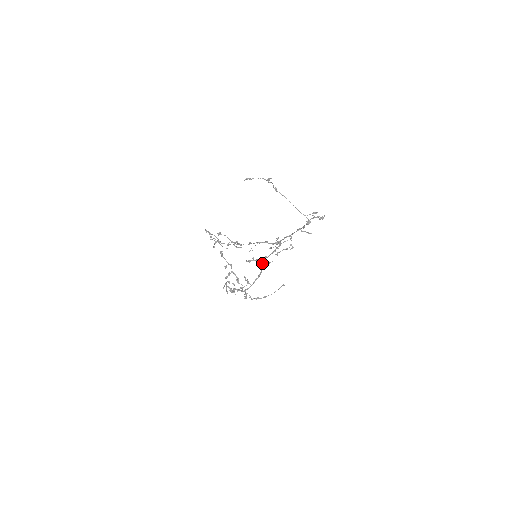
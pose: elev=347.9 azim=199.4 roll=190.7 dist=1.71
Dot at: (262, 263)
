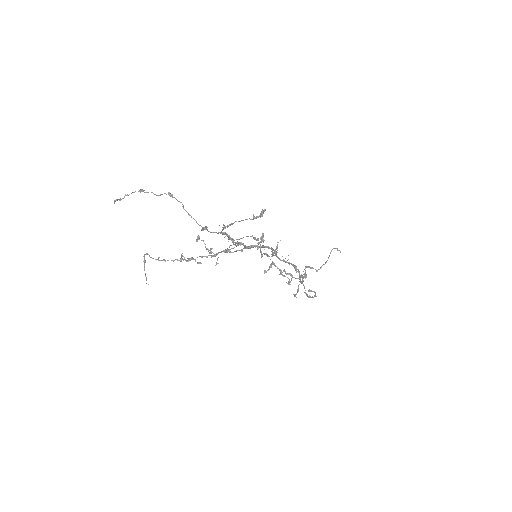
Dot at: (279, 259)
